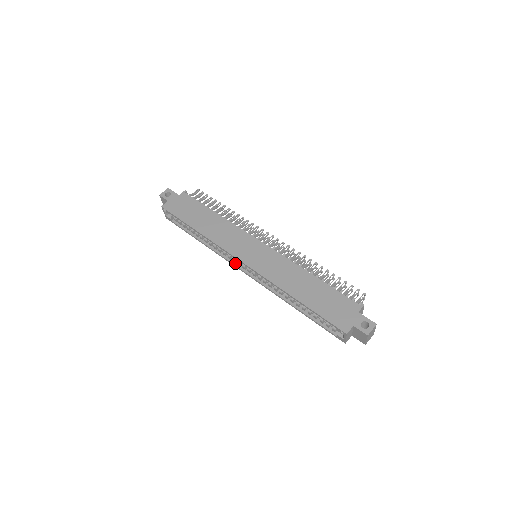
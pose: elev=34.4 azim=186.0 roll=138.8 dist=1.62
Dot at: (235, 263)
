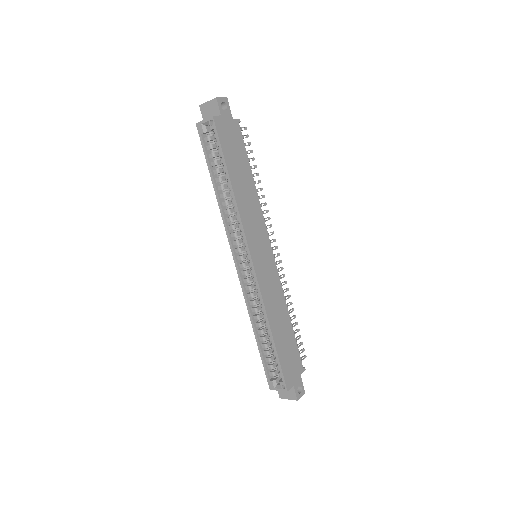
Dot at: (234, 245)
